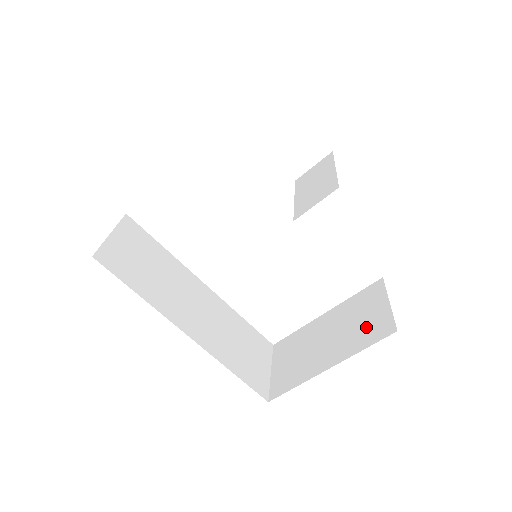
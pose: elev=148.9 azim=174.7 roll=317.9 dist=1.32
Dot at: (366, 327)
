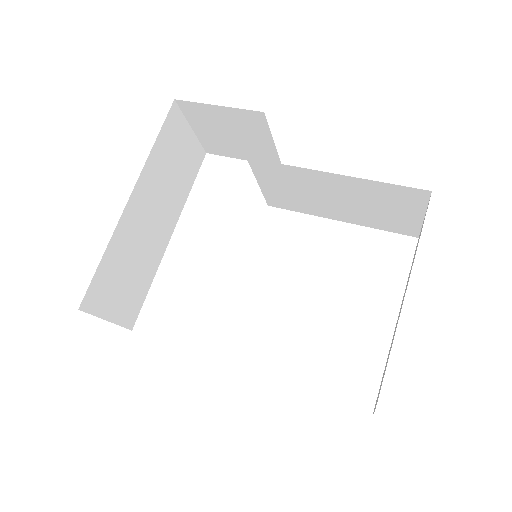
Dot at: occluded
